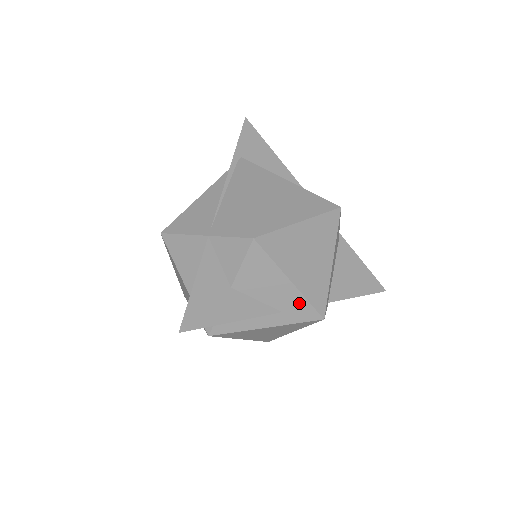
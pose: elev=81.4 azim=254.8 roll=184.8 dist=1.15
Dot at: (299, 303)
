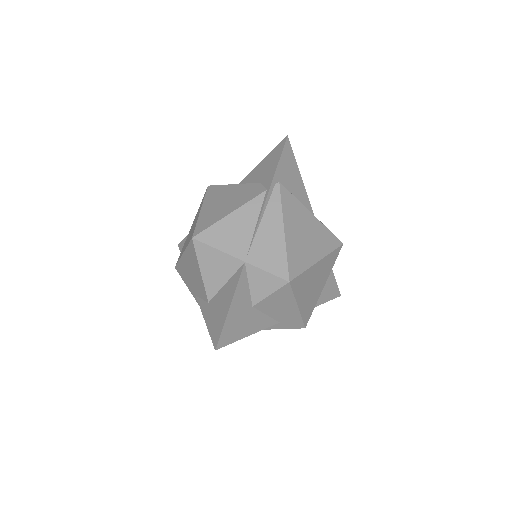
Dot at: (295, 319)
